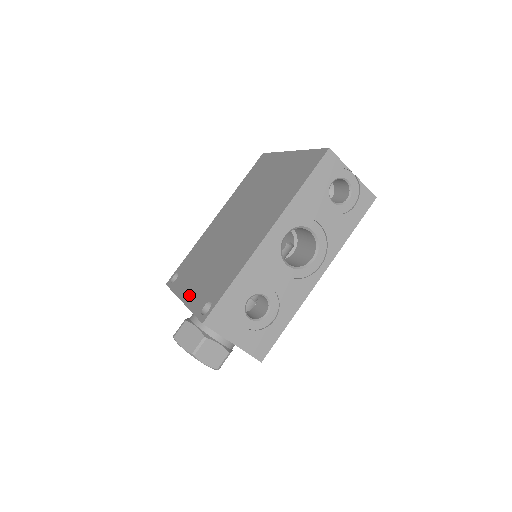
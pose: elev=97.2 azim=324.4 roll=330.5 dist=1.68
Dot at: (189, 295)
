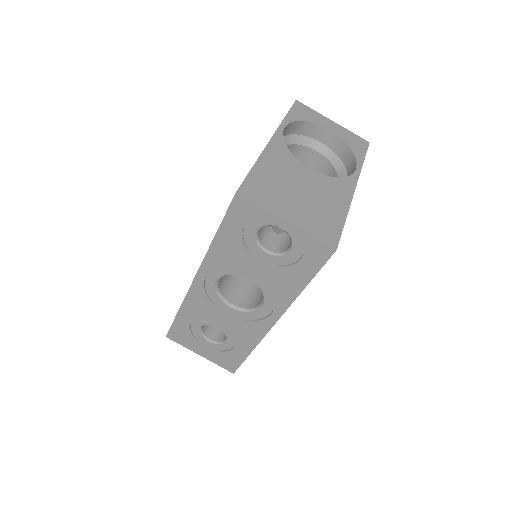
Dot at: occluded
